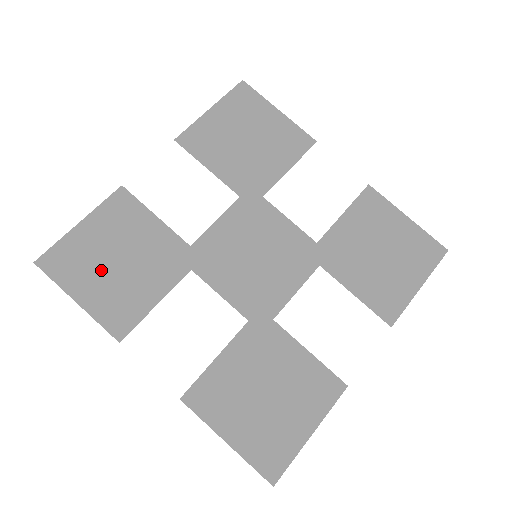
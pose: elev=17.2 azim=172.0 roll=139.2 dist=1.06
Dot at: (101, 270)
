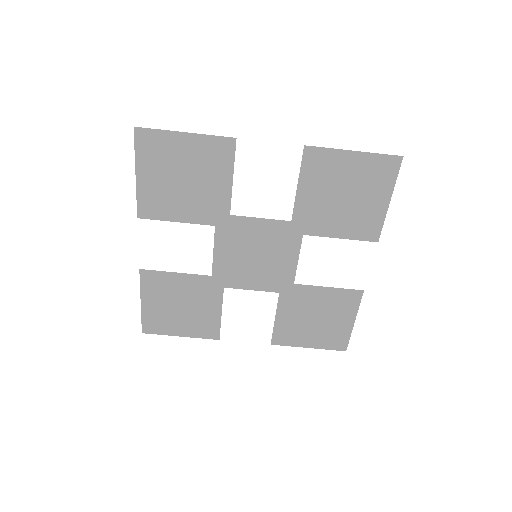
Dot at: (167, 173)
